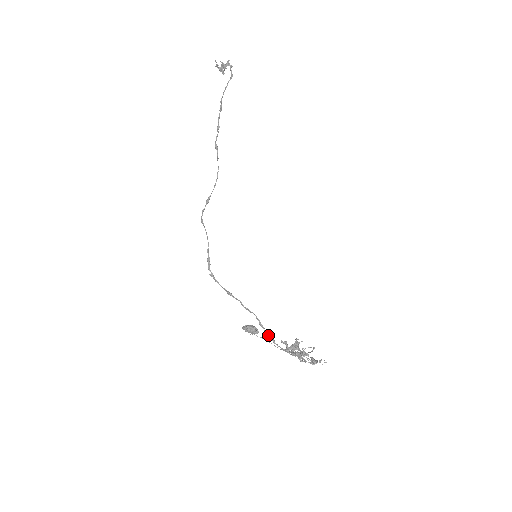
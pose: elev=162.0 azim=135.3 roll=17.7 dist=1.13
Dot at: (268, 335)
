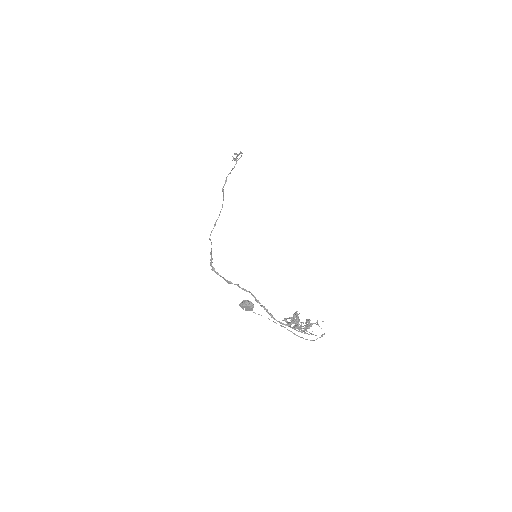
Dot at: occluded
